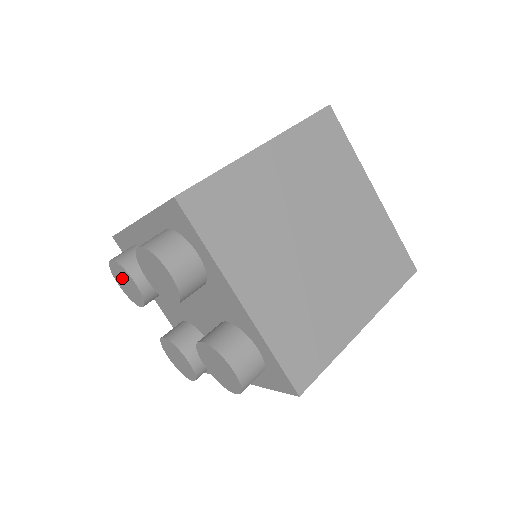
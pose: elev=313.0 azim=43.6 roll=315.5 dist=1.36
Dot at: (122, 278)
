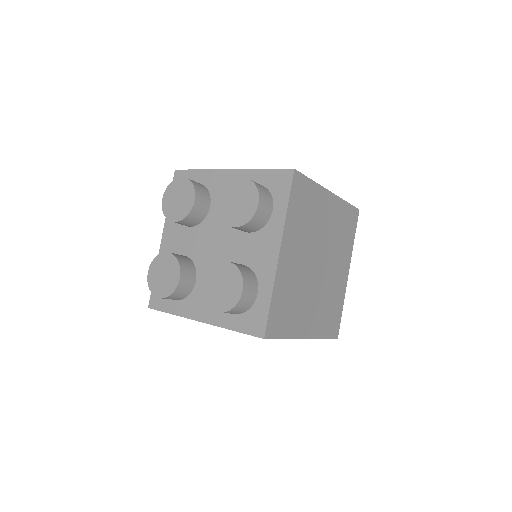
Dot at: (159, 275)
